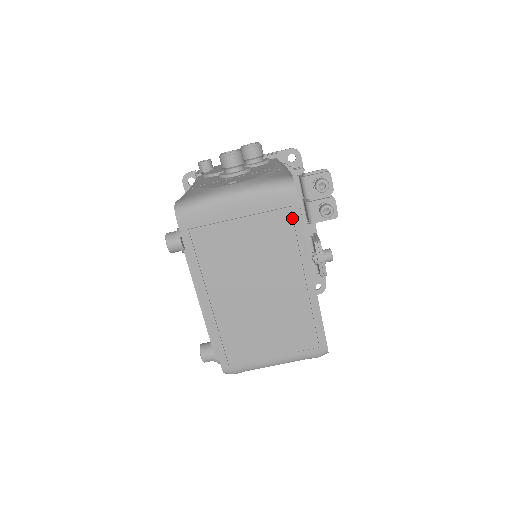
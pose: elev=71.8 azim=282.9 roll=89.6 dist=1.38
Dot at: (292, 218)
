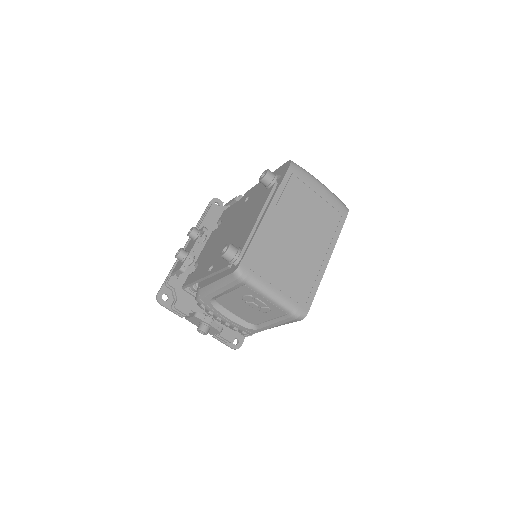
Dot at: (339, 220)
